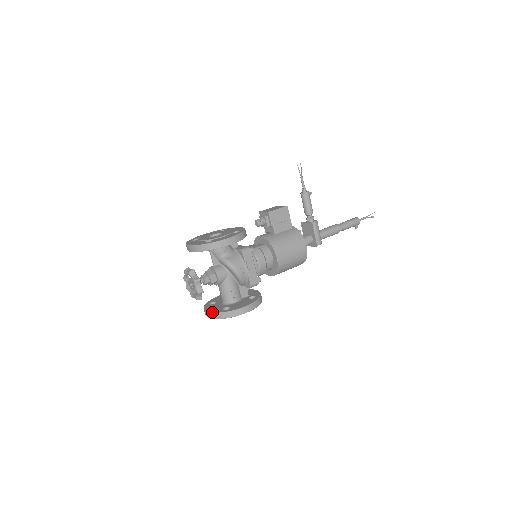
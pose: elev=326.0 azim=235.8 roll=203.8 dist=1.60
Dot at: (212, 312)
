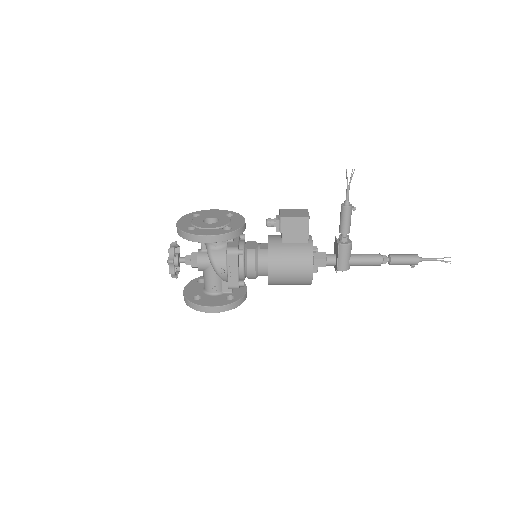
Dot at: (184, 294)
